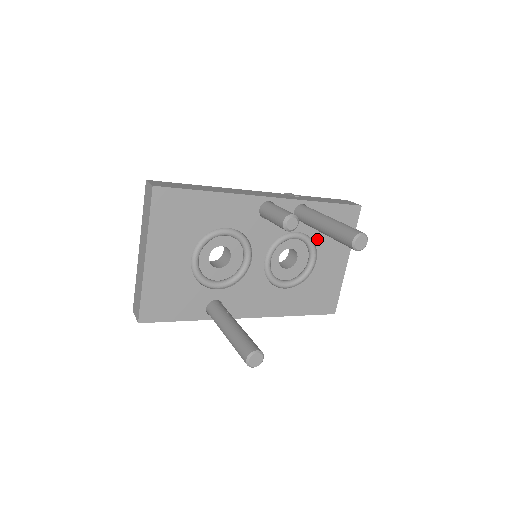
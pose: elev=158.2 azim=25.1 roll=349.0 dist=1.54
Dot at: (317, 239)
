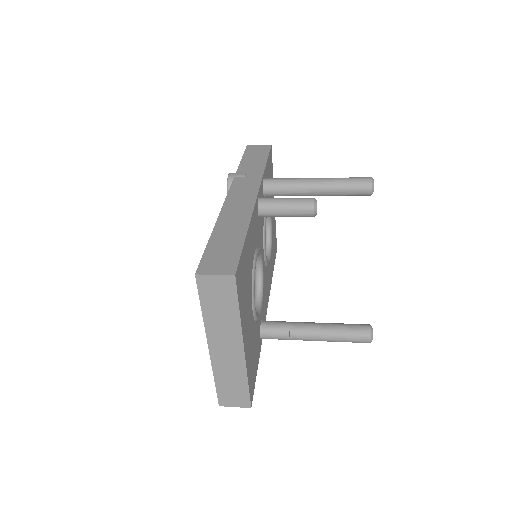
Dot at: occluded
